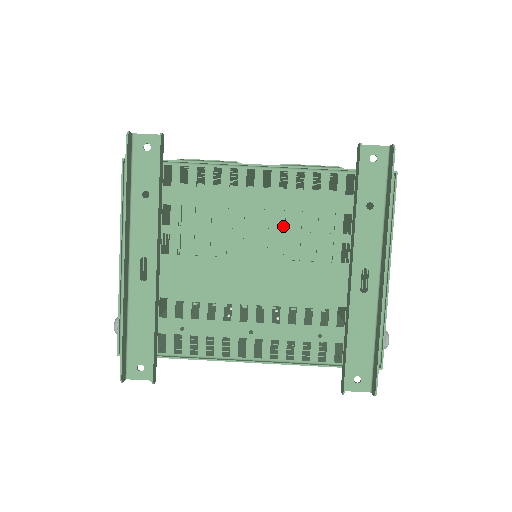
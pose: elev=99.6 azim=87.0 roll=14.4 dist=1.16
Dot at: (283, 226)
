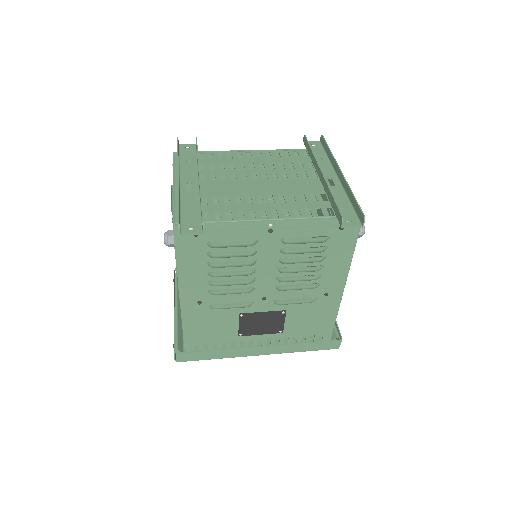
Dot at: occluded
